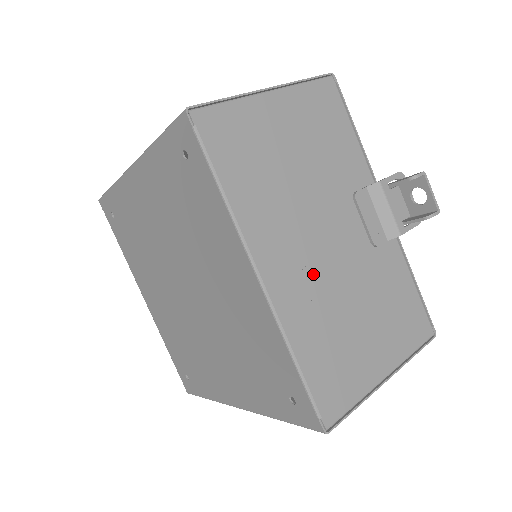
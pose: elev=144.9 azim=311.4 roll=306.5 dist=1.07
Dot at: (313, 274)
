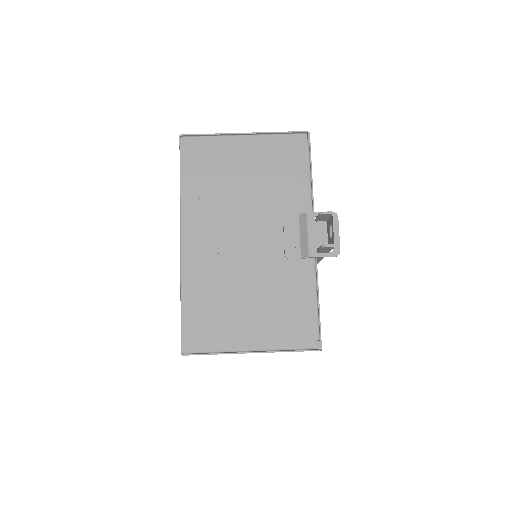
Dot at: (222, 255)
